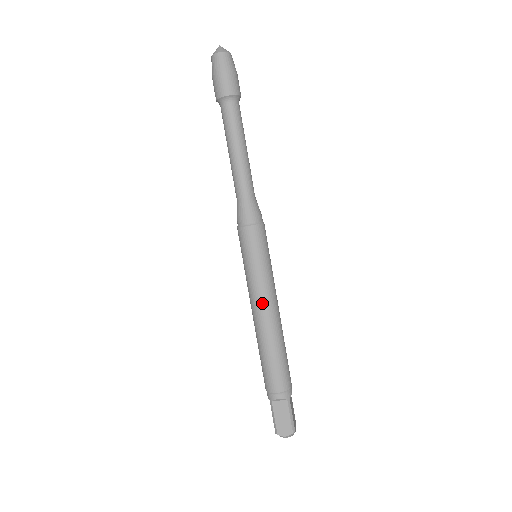
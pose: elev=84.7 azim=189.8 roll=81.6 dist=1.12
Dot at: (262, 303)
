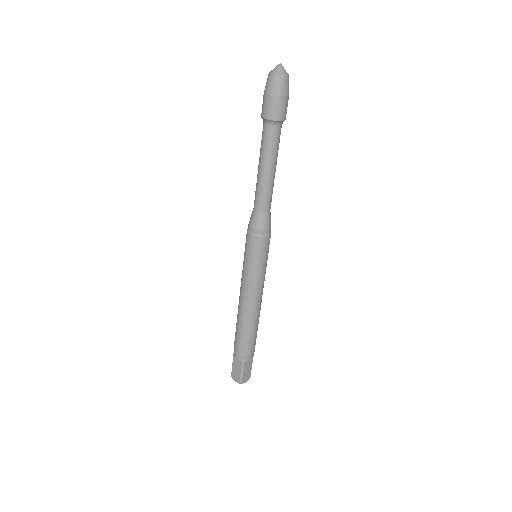
Dot at: (244, 293)
